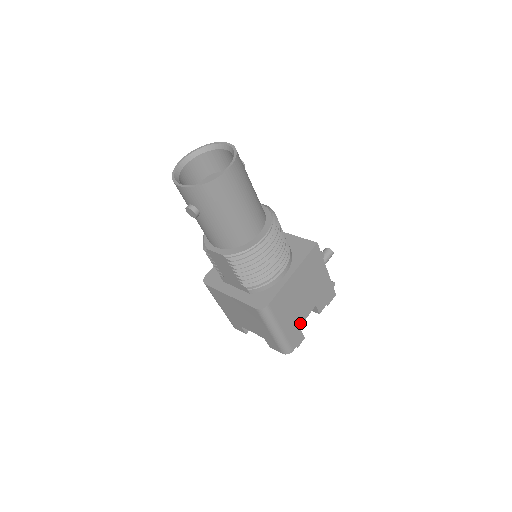
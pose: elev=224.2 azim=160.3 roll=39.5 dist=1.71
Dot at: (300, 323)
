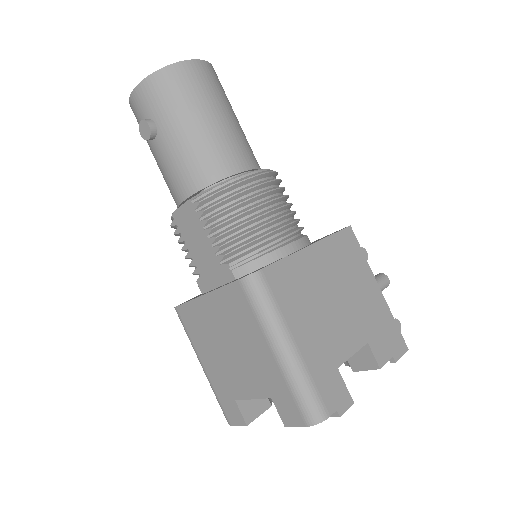
Dot at: (337, 359)
